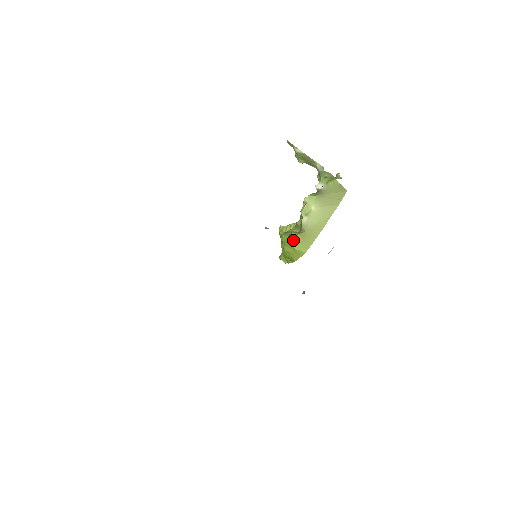
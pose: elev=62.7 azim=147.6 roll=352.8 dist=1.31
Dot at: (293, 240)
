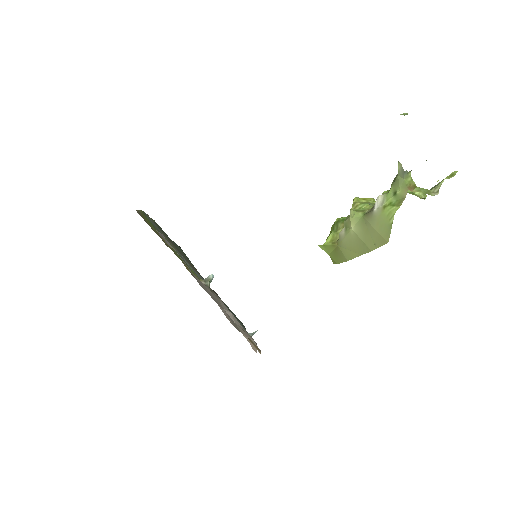
Dot at: (324, 245)
